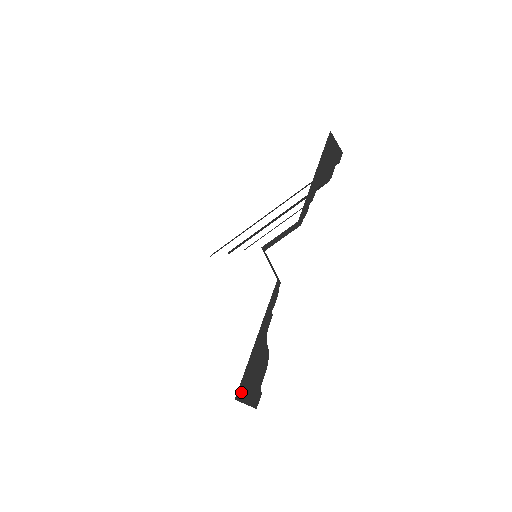
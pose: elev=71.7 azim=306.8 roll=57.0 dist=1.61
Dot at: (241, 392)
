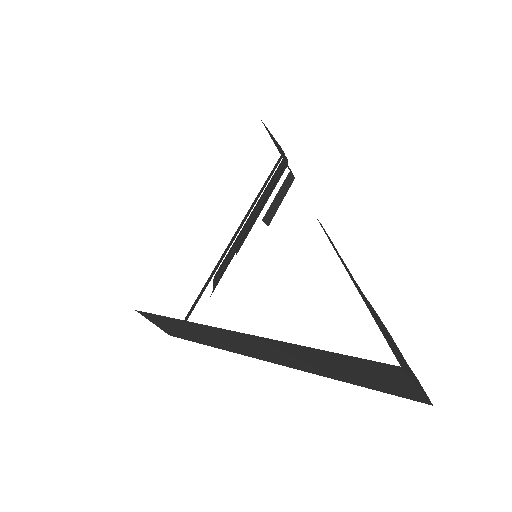
Dot at: (397, 358)
